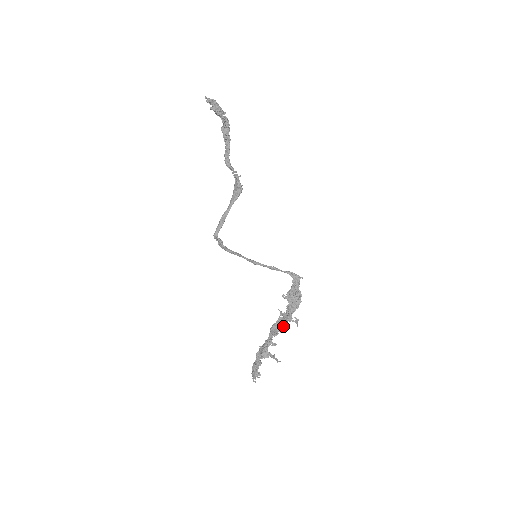
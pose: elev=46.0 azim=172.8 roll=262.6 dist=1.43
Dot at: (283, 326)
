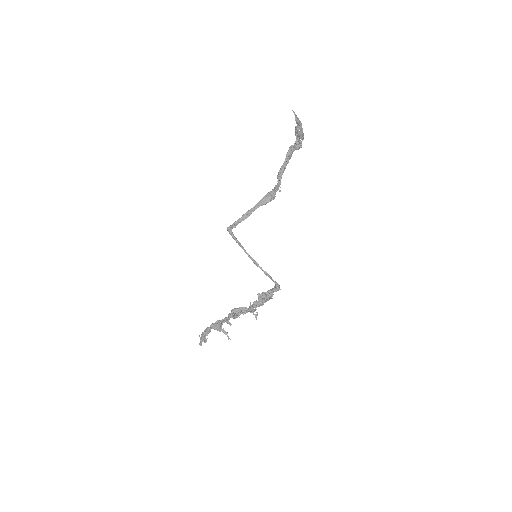
Dot at: (243, 313)
